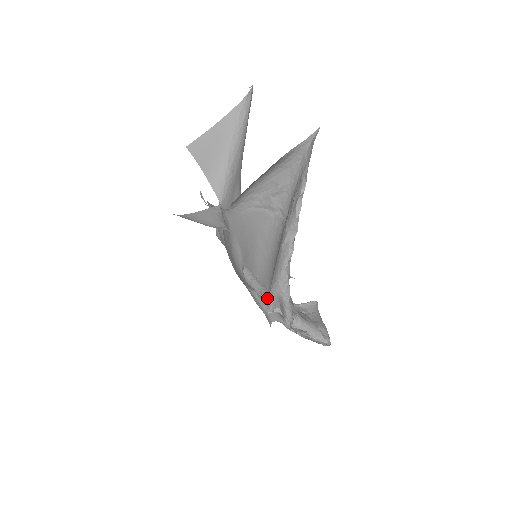
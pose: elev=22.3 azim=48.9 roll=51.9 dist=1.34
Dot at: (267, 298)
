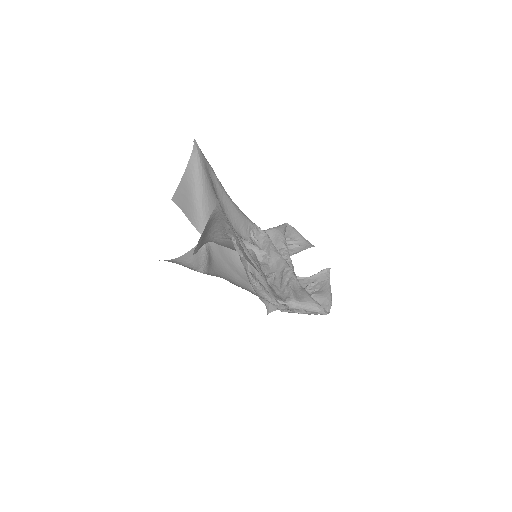
Dot at: occluded
